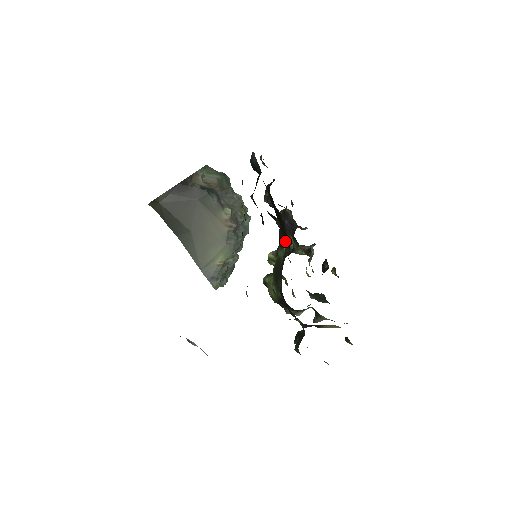
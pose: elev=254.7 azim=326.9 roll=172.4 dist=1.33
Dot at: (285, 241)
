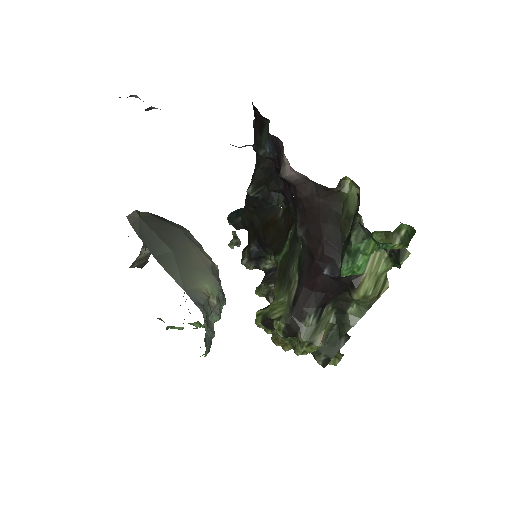
Dot at: (285, 239)
